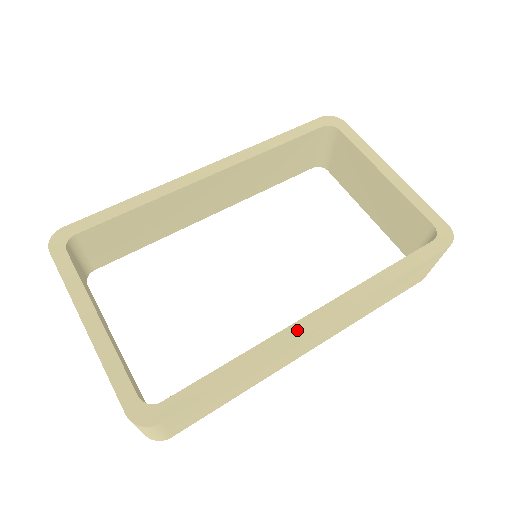
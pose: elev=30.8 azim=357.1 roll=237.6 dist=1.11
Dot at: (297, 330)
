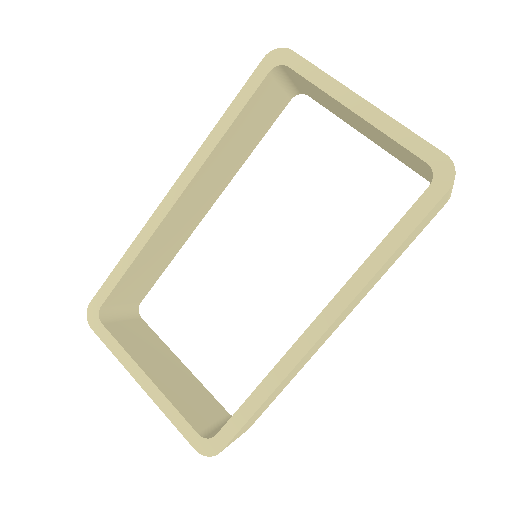
Dot at: (304, 344)
